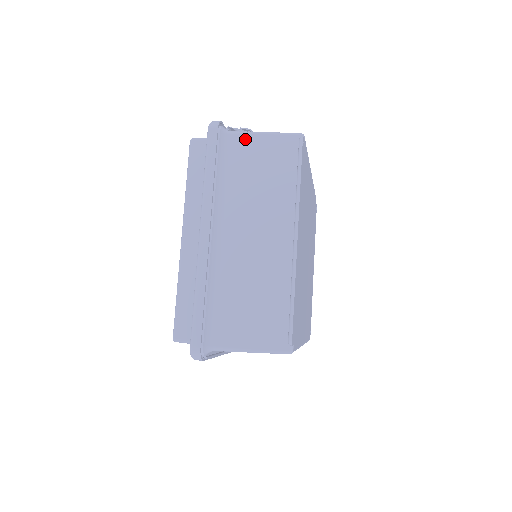
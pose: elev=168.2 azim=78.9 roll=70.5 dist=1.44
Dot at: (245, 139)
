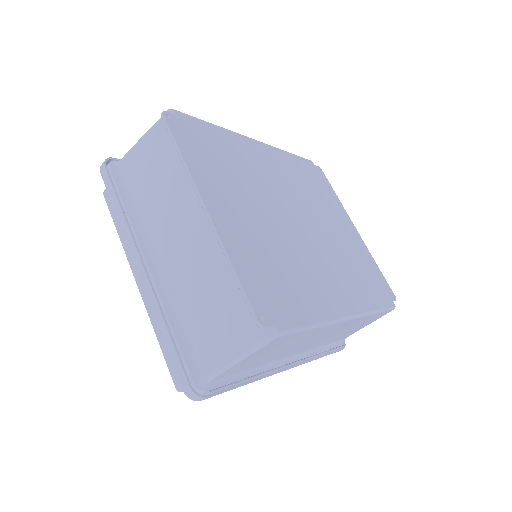
Dot at: (132, 156)
